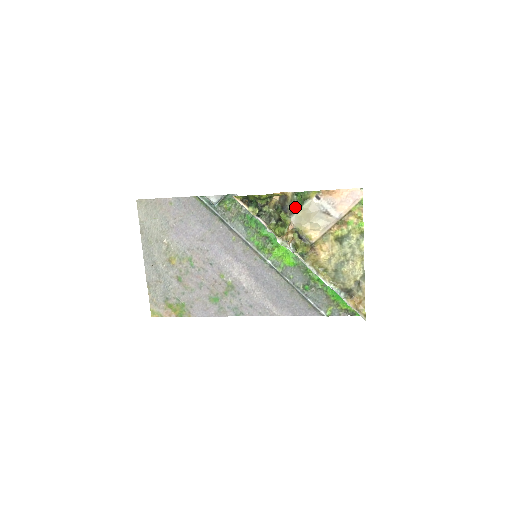
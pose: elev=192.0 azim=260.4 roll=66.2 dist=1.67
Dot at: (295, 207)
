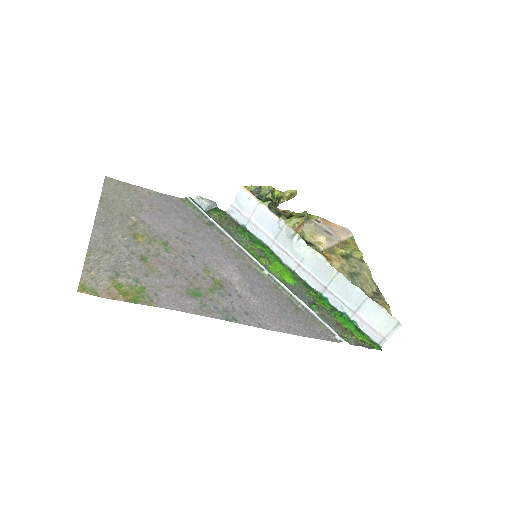
Dot at: occluded
